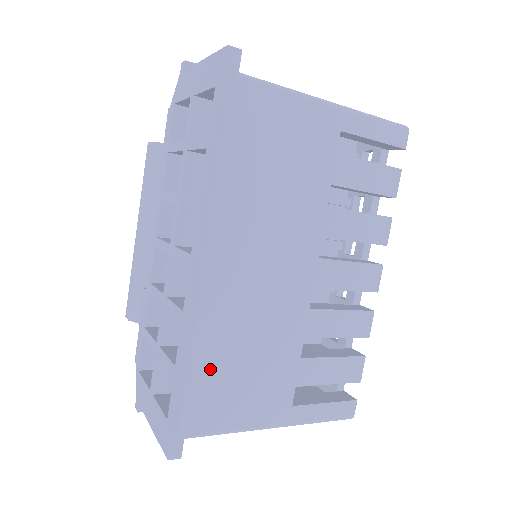
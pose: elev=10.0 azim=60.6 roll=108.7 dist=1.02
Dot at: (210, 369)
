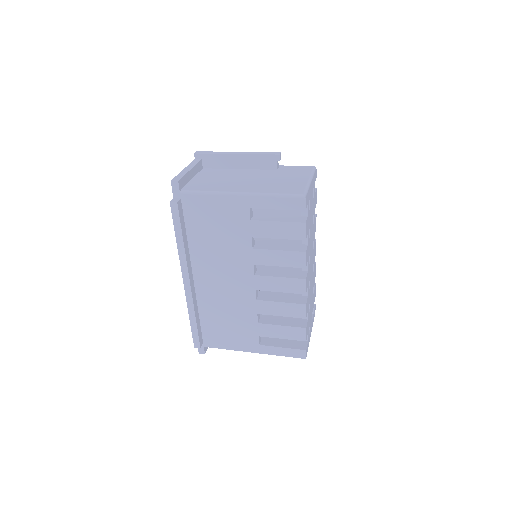
Dot at: (207, 321)
